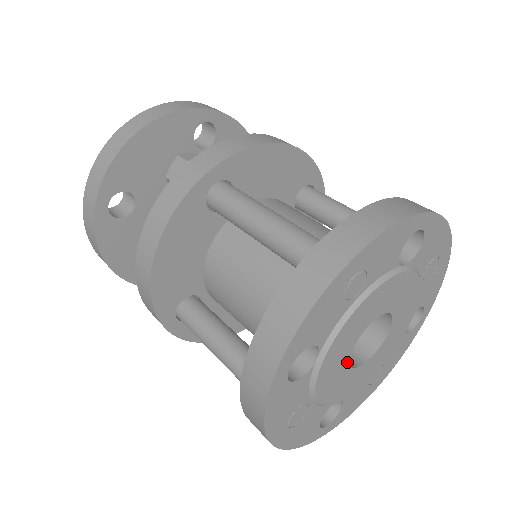
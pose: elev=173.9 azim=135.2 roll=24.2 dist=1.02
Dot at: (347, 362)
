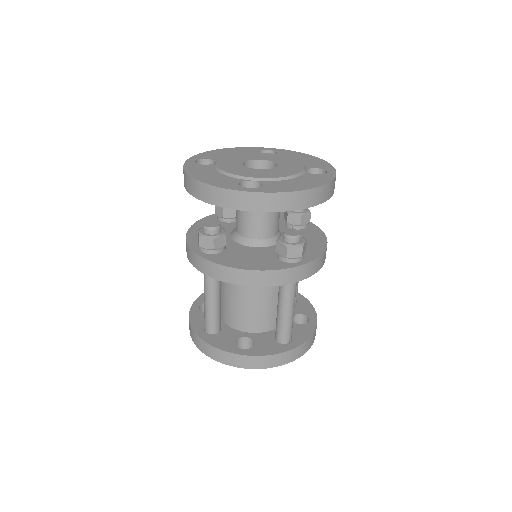
Dot at: occluded
